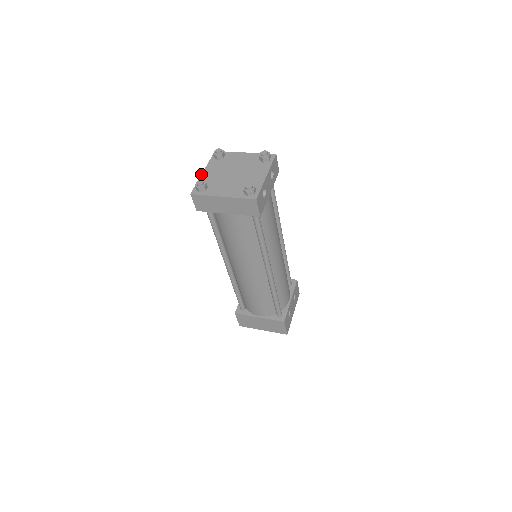
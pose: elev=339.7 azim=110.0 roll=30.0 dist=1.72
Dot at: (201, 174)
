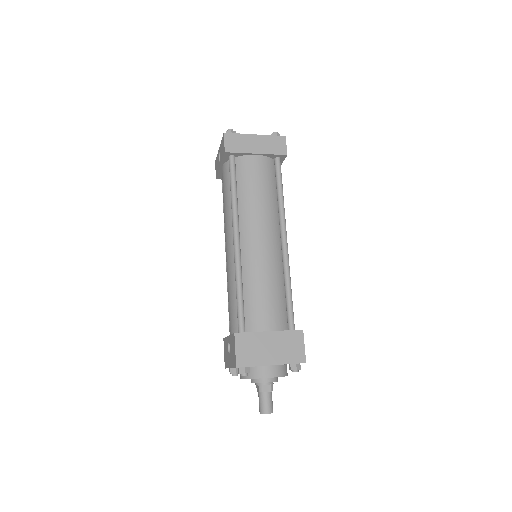
Dot at: occluded
